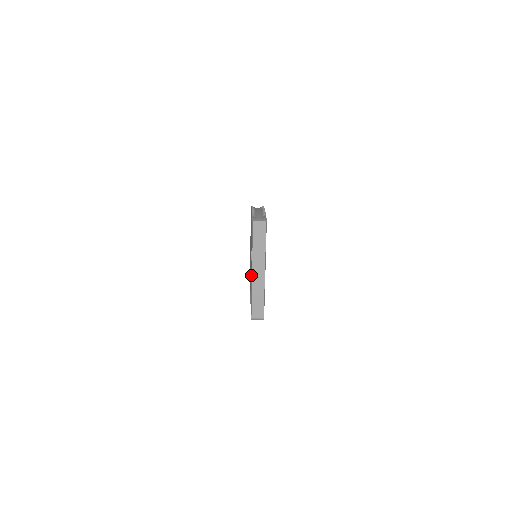
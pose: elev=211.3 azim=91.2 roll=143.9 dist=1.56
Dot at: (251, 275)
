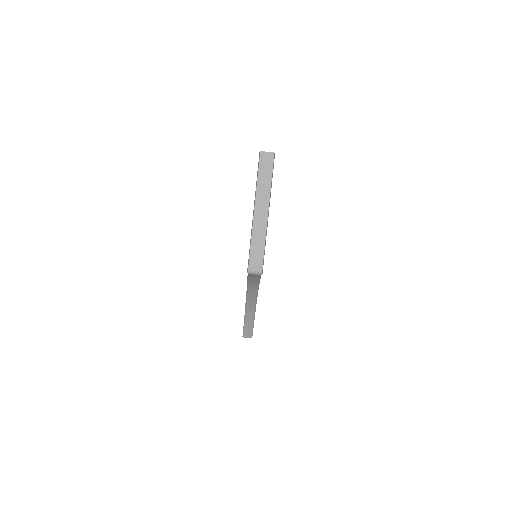
Dot at: occluded
